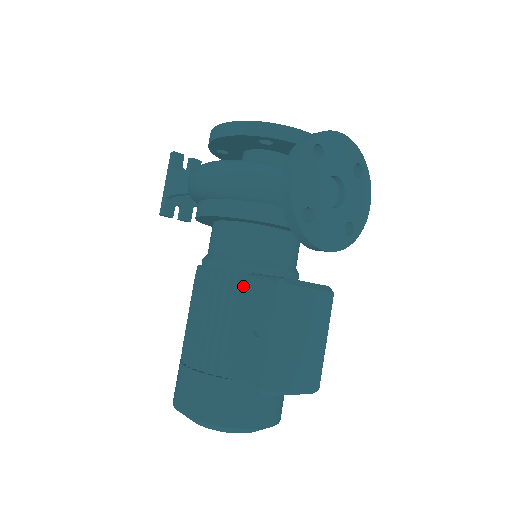
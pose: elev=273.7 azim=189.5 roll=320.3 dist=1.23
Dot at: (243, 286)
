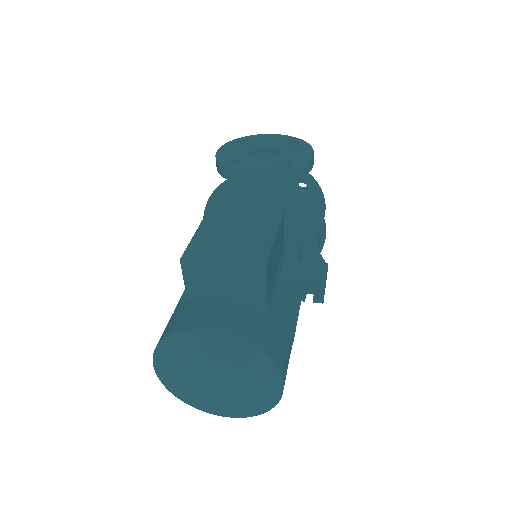
Dot at: occluded
